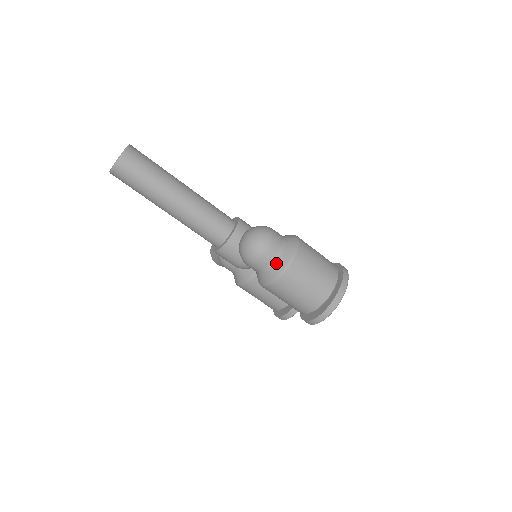
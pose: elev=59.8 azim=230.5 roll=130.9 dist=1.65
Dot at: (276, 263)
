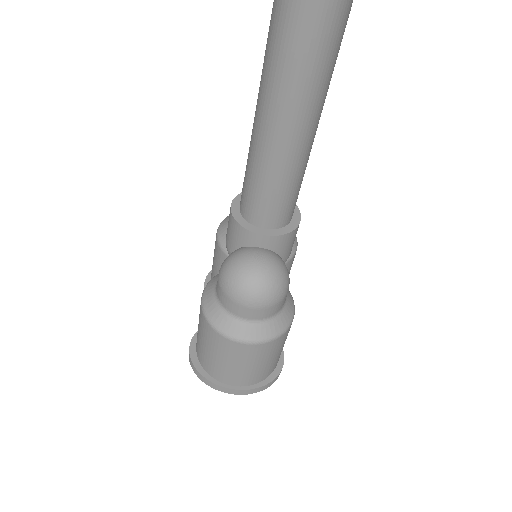
Dot at: (230, 319)
